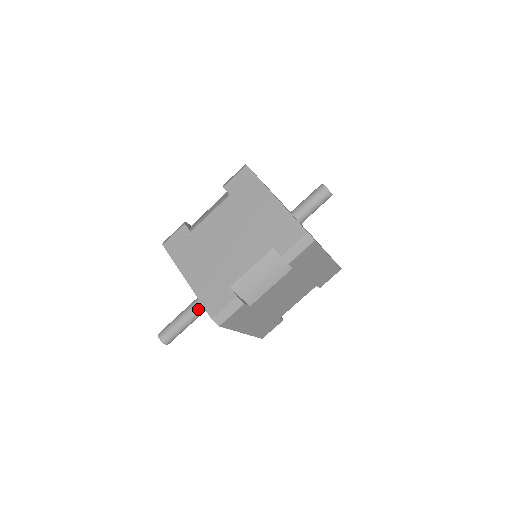
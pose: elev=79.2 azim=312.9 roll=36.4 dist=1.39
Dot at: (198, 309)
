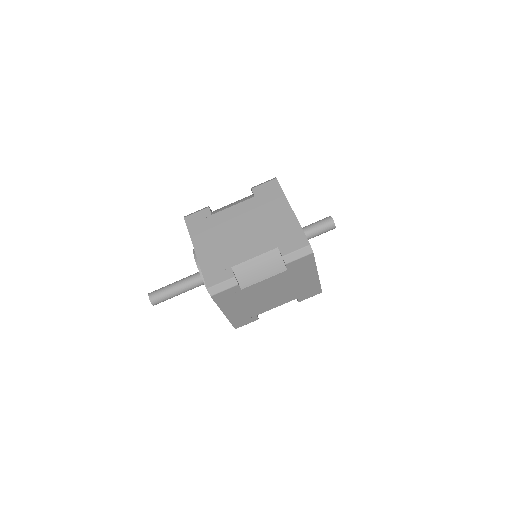
Dot at: (192, 283)
